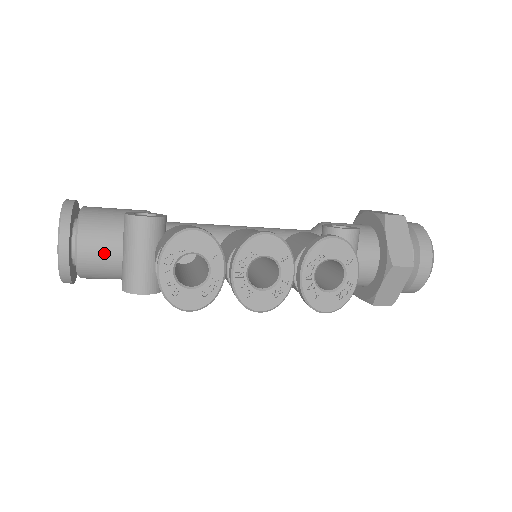
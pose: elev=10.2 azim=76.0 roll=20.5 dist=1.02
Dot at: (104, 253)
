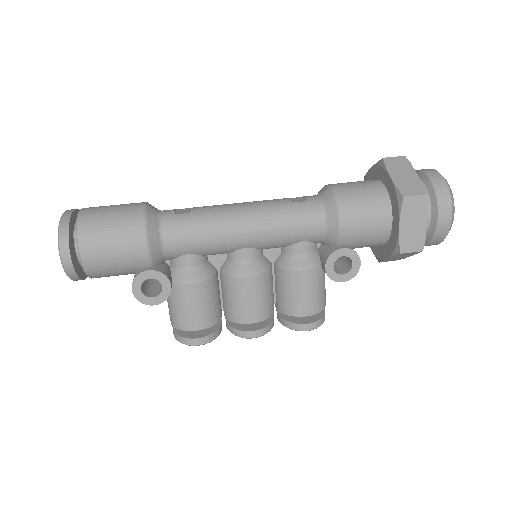
Dot at: occluded
